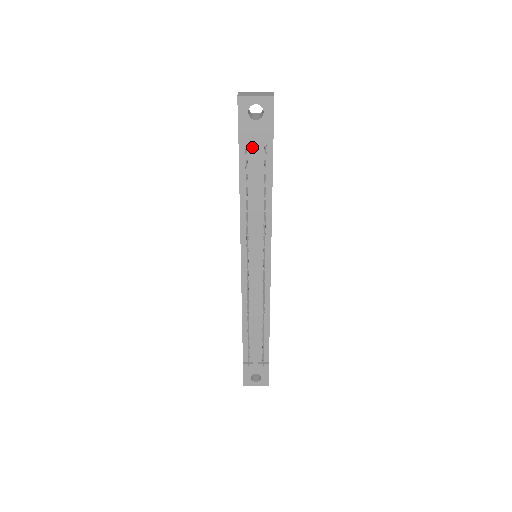
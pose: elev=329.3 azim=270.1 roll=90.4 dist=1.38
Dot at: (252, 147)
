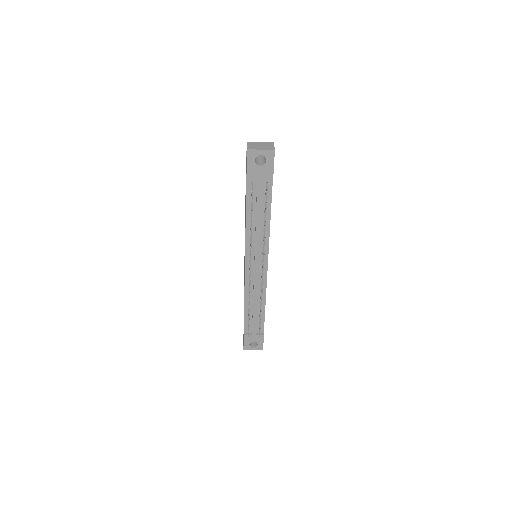
Dot at: (256, 183)
